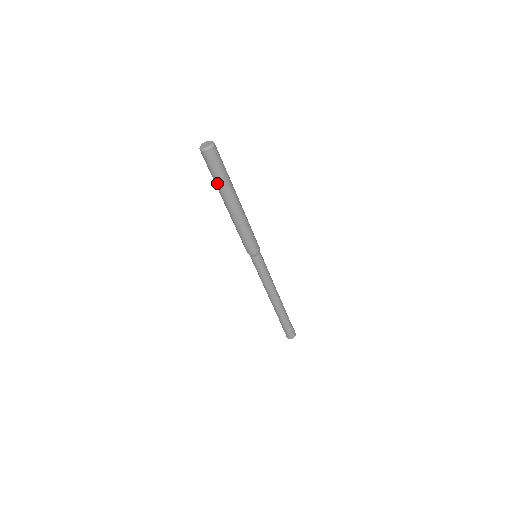
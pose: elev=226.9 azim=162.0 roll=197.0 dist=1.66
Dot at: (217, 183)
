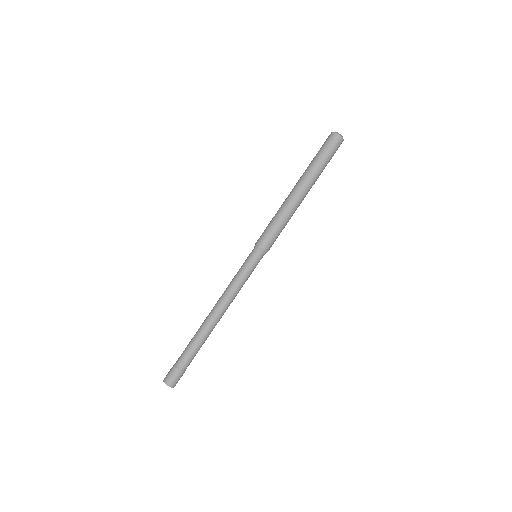
Dot at: (317, 165)
